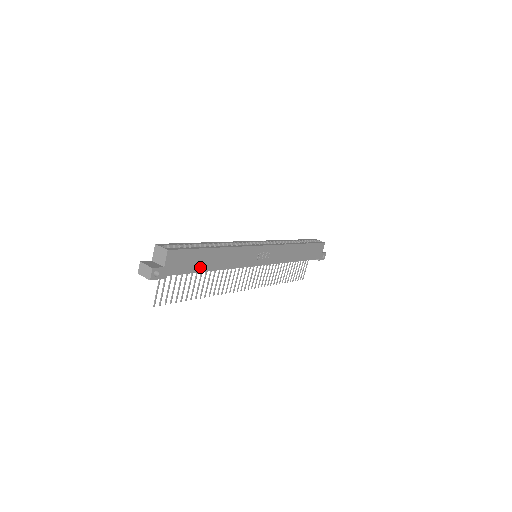
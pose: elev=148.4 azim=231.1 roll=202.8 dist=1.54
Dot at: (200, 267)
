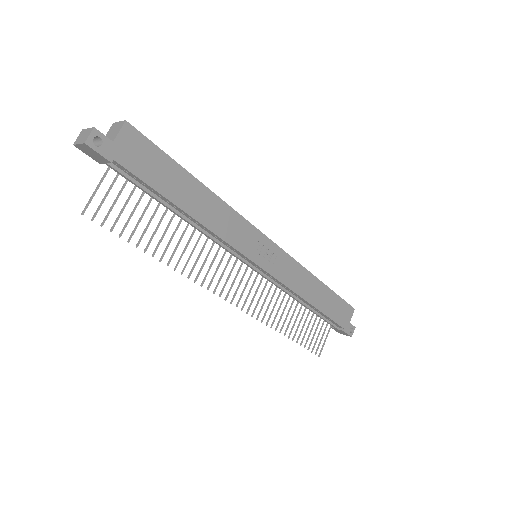
Dot at: (169, 191)
